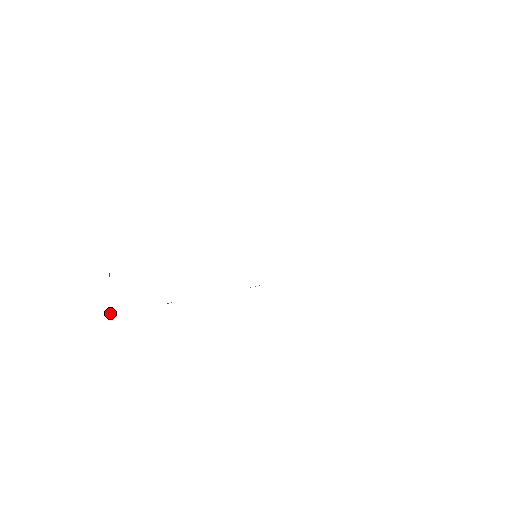
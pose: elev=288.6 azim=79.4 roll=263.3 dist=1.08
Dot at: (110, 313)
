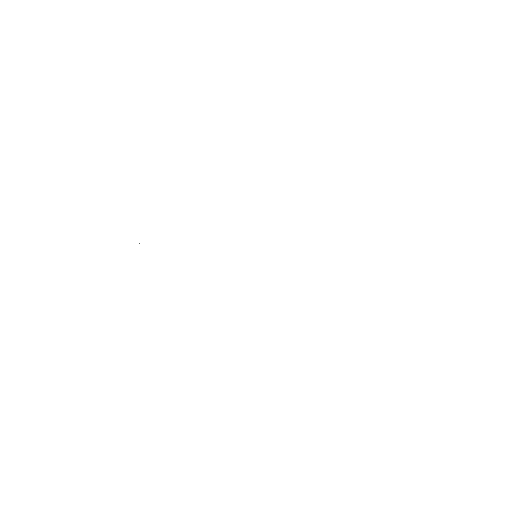
Dot at: occluded
